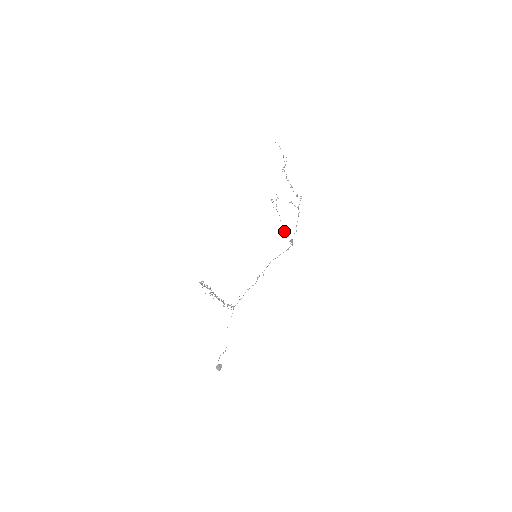
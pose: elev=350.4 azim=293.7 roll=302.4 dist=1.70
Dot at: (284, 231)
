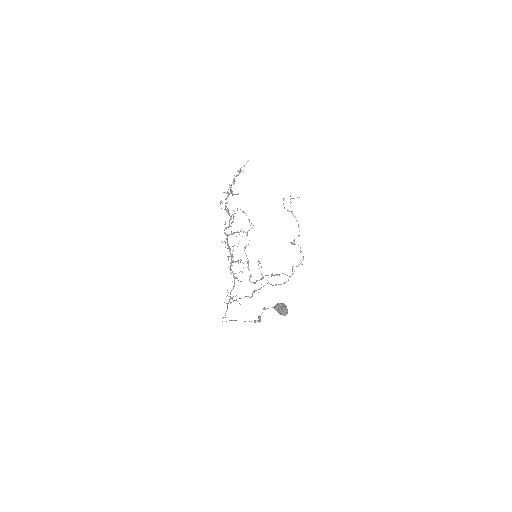
Dot at: (293, 243)
